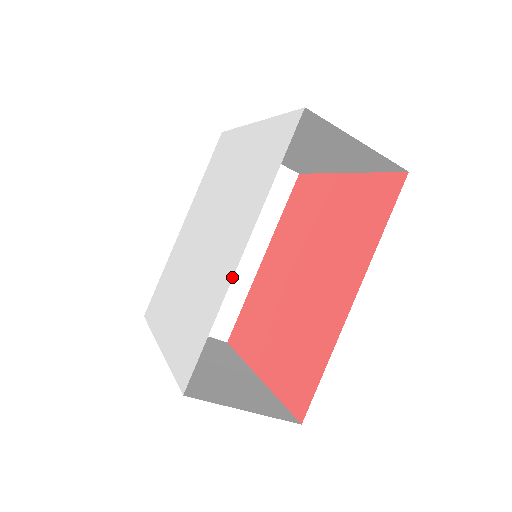
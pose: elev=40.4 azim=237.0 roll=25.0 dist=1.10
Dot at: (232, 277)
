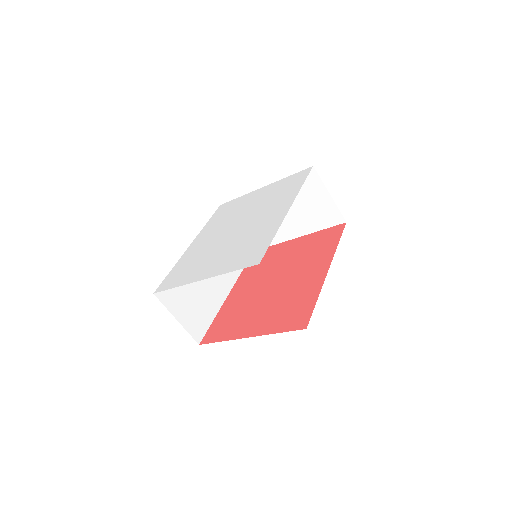
Dot at: (284, 217)
